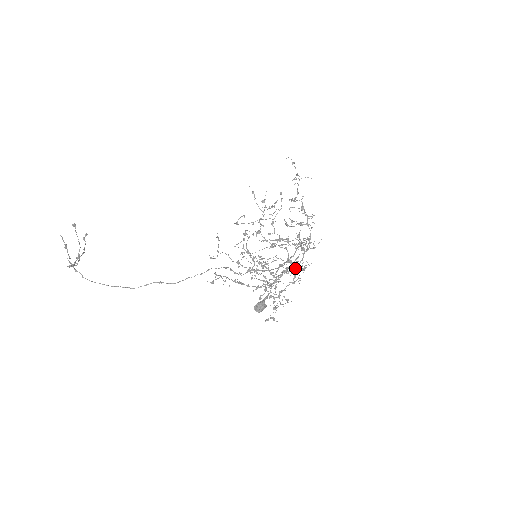
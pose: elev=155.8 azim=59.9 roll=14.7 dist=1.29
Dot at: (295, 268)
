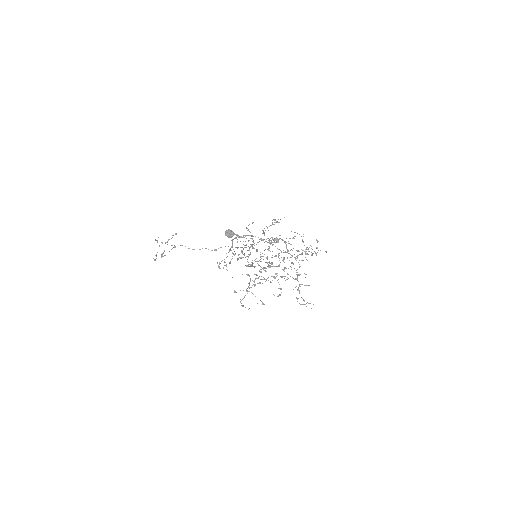
Dot at: occluded
